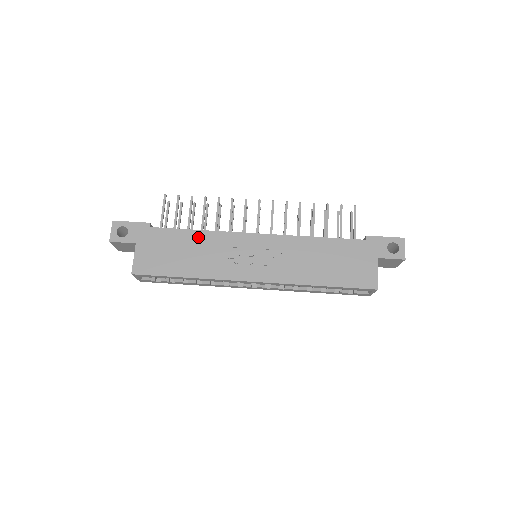
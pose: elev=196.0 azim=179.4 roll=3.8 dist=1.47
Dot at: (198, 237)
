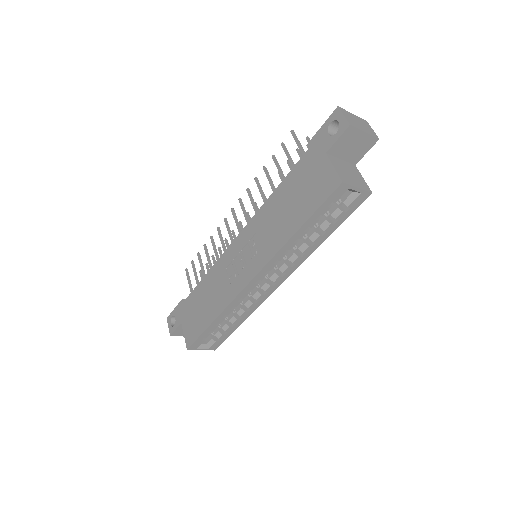
Dot at: (207, 281)
